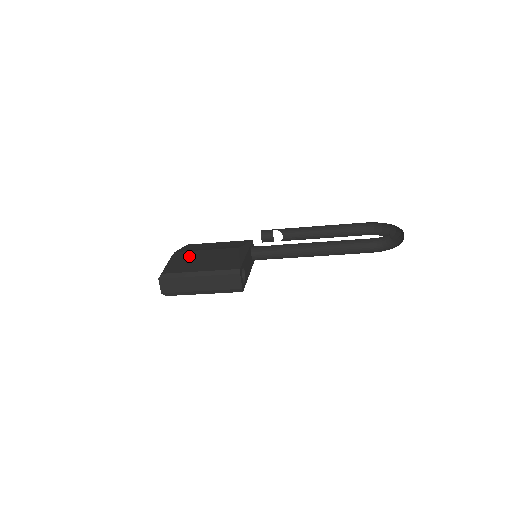
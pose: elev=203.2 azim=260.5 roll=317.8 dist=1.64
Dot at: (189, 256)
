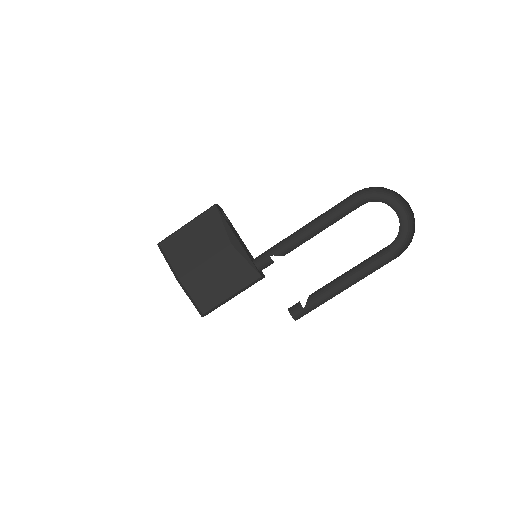
Dot at: occluded
